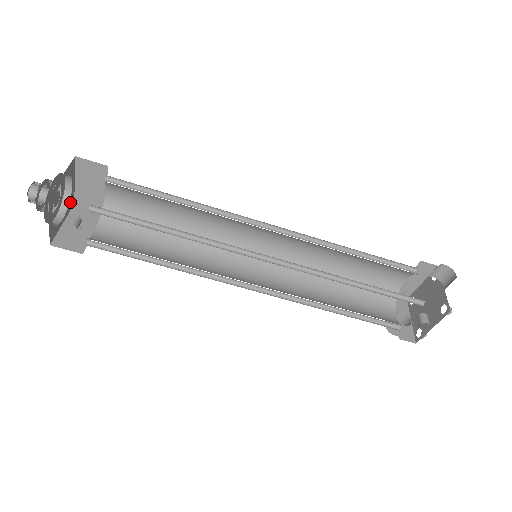
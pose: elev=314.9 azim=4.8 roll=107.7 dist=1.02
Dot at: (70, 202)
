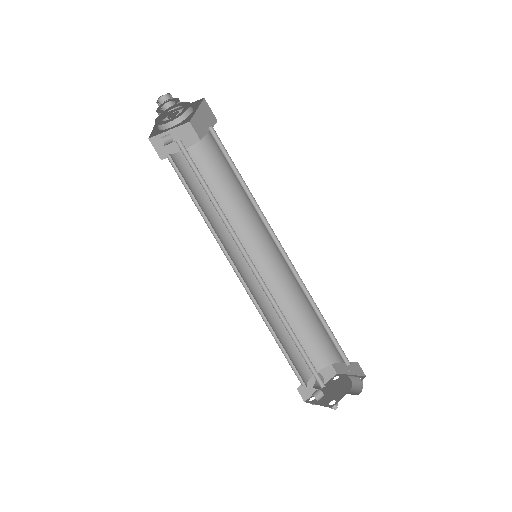
Dot at: (185, 120)
